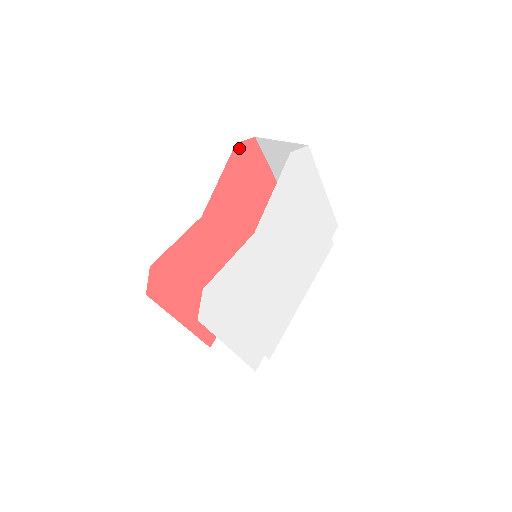
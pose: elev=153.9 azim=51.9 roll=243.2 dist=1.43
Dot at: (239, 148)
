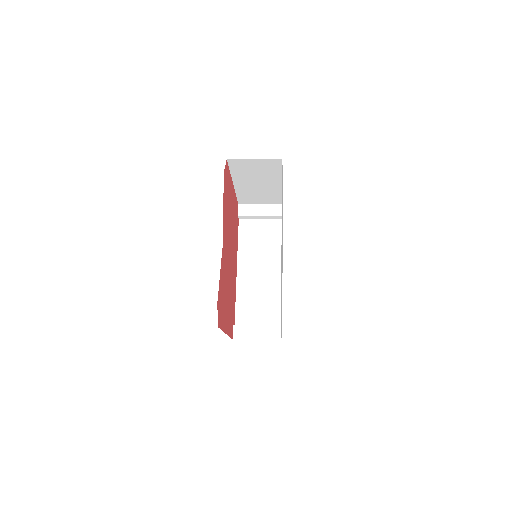
Dot at: (224, 175)
